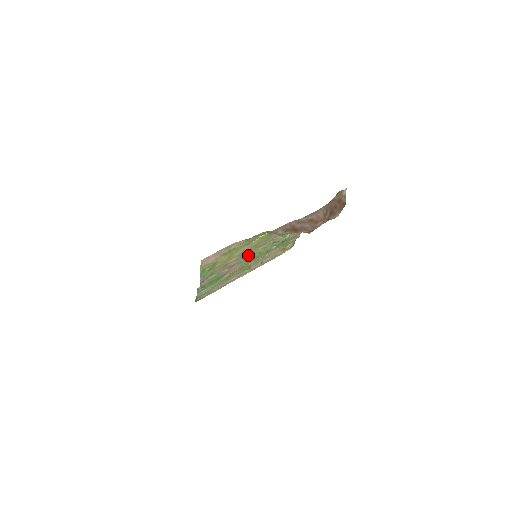
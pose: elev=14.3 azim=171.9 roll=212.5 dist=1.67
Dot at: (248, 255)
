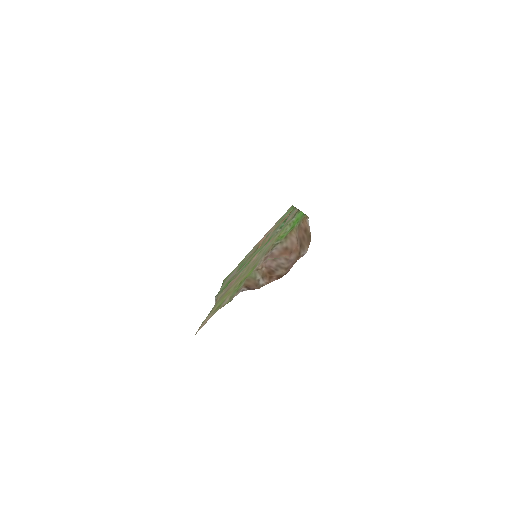
Dot at: (246, 266)
